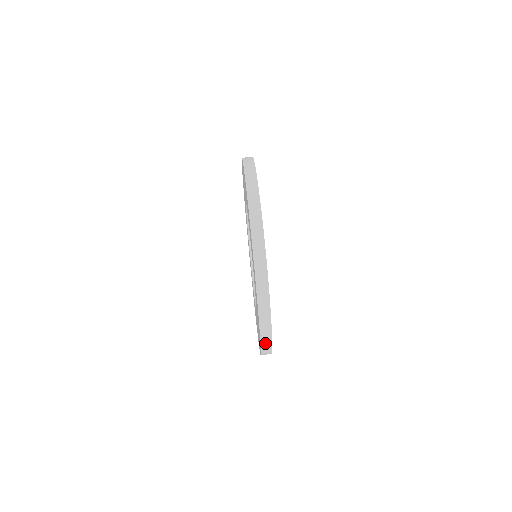
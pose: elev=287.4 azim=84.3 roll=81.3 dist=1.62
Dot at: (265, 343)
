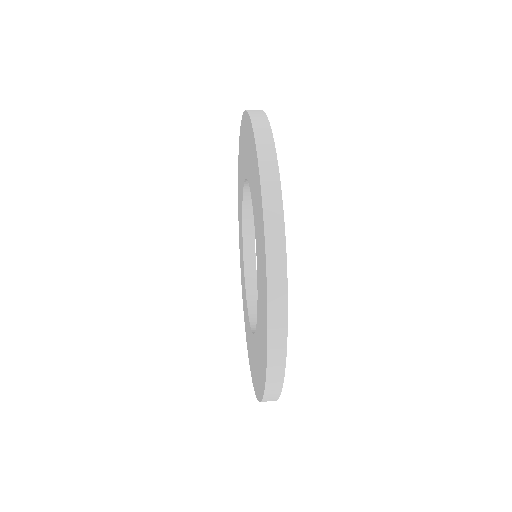
Dot at: (274, 261)
